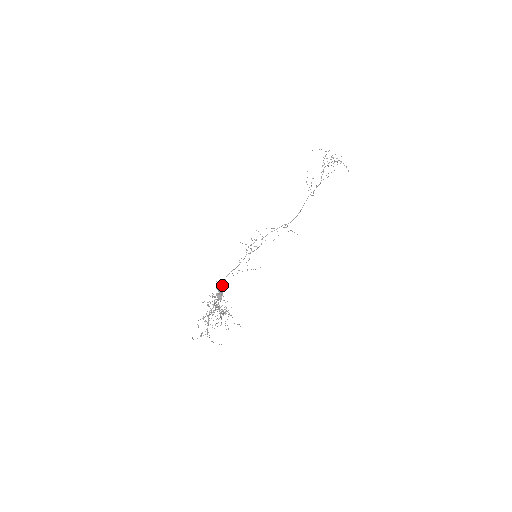
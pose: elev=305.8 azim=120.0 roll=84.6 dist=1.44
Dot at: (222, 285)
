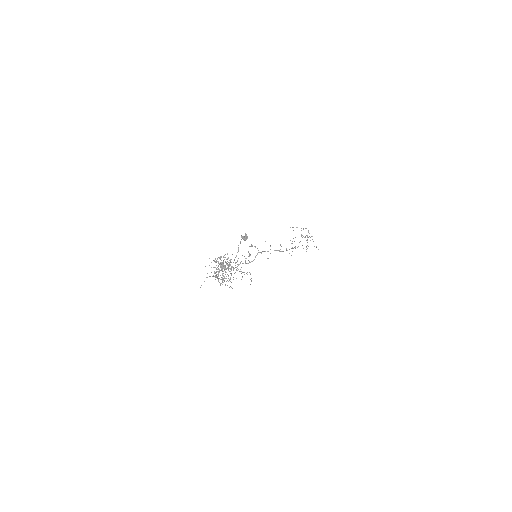
Dot at: (240, 242)
